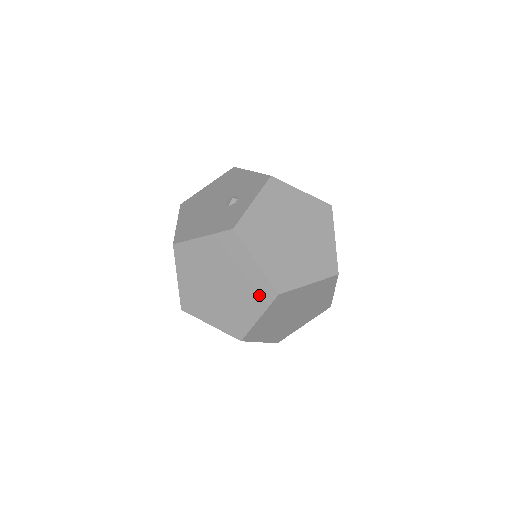
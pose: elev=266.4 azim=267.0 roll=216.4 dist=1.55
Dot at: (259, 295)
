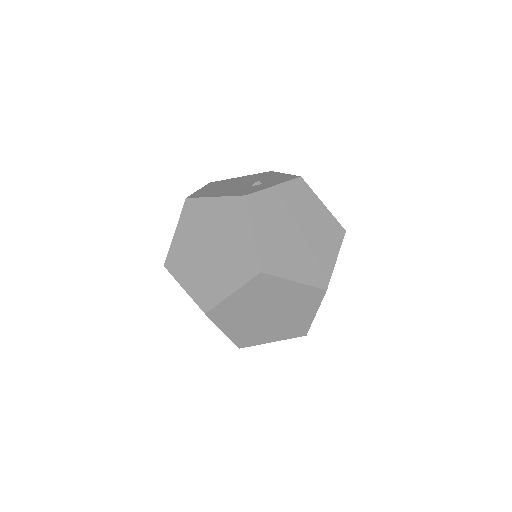
Dot at: (242, 268)
